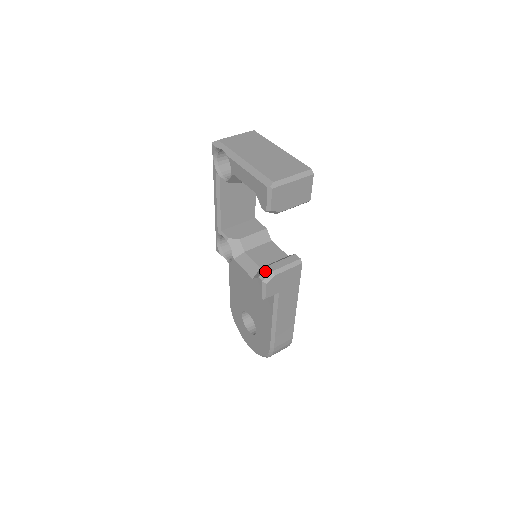
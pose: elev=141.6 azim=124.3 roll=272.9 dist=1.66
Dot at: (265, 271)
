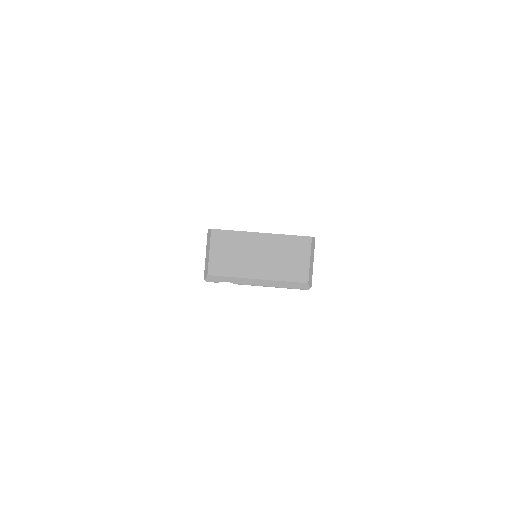
Dot at: occluded
